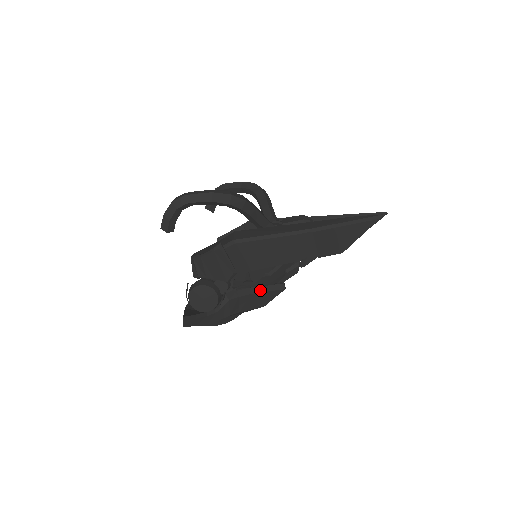
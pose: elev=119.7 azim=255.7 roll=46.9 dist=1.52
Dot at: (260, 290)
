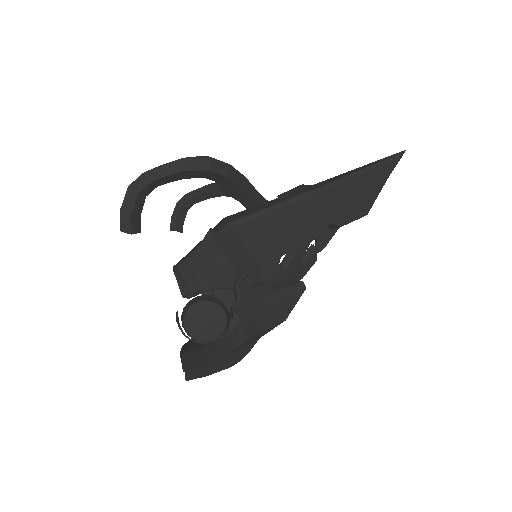
Dot at: (276, 296)
